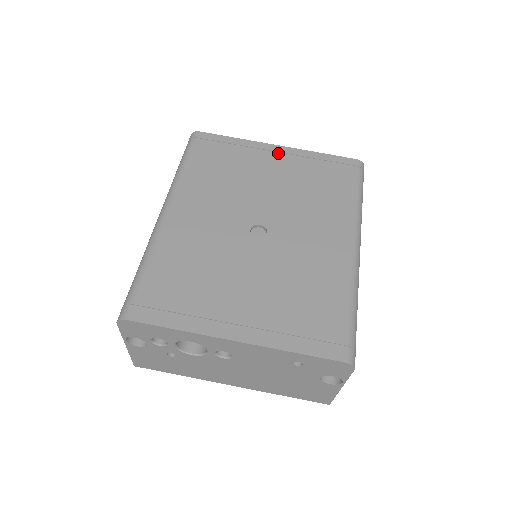
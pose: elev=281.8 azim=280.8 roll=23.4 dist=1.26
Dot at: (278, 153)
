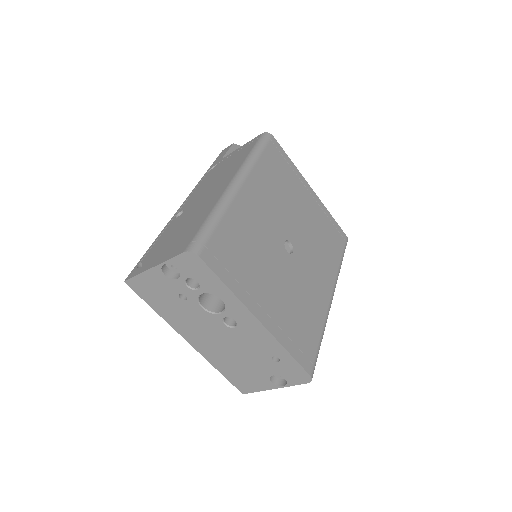
Dot at: (311, 195)
